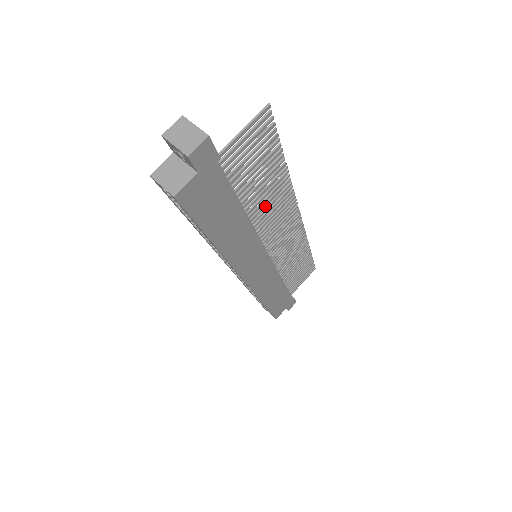
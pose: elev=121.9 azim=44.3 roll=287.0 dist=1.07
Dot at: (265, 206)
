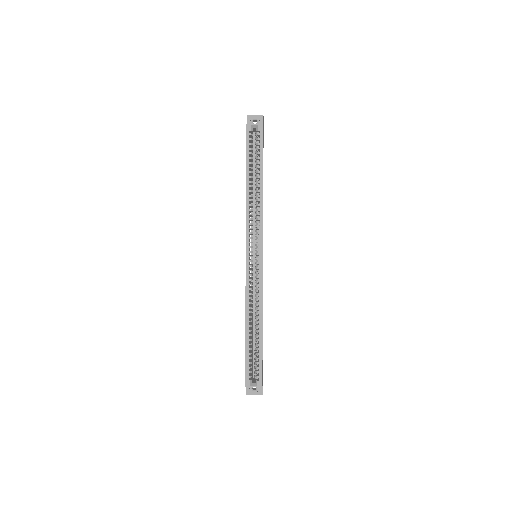
Dot at: occluded
